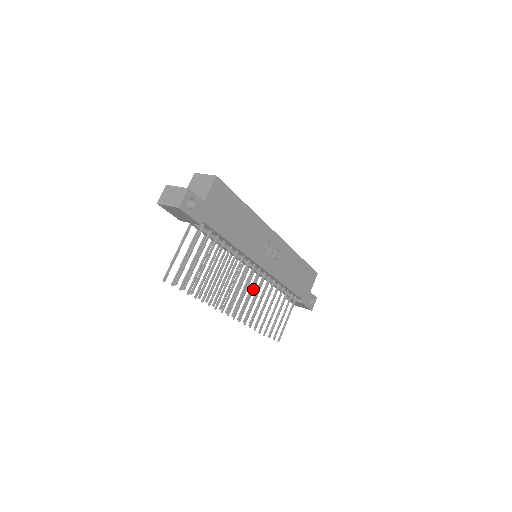
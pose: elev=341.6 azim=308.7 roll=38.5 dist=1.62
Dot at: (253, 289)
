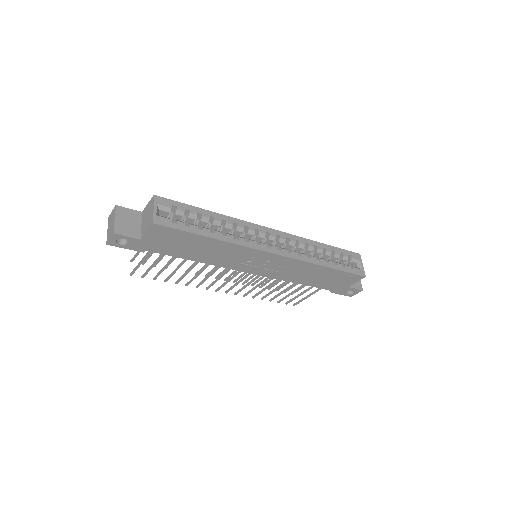
Dot at: occluded
